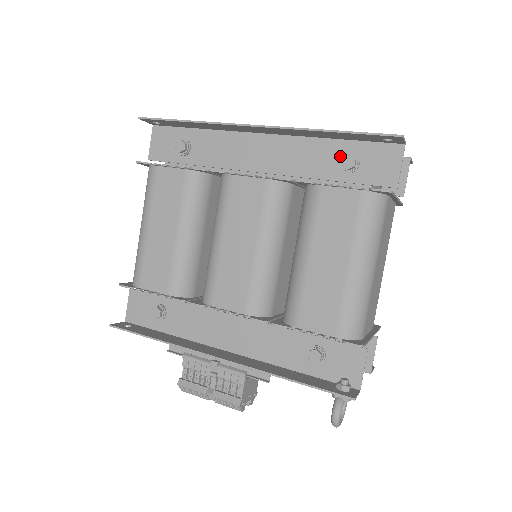
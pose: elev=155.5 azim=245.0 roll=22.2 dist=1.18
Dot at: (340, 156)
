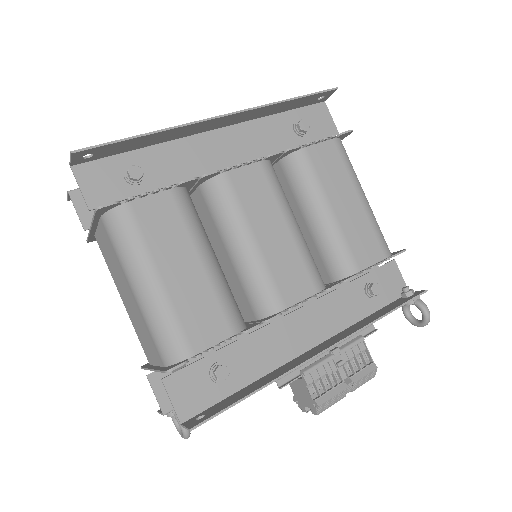
Dot at: (290, 125)
